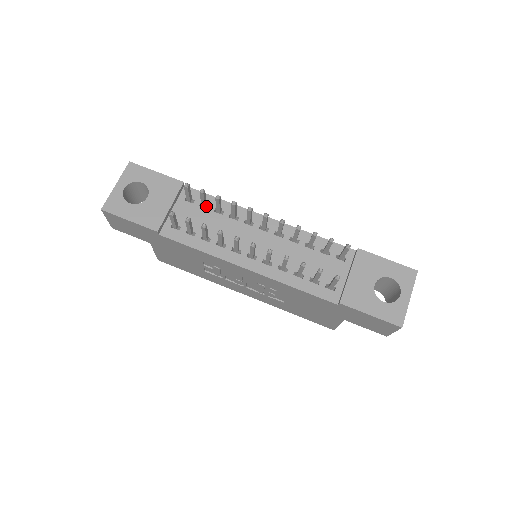
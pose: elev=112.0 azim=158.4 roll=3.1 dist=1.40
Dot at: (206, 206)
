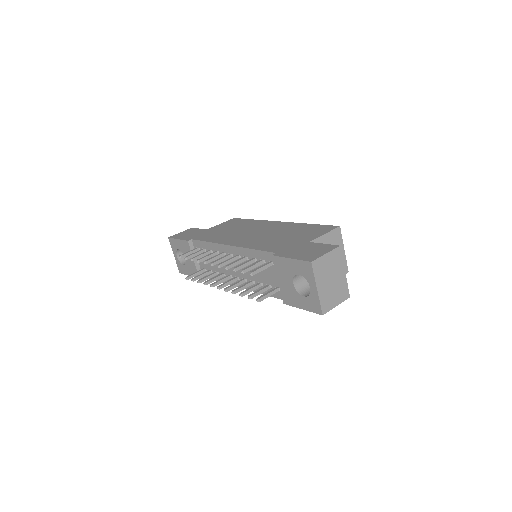
Dot at: (205, 250)
